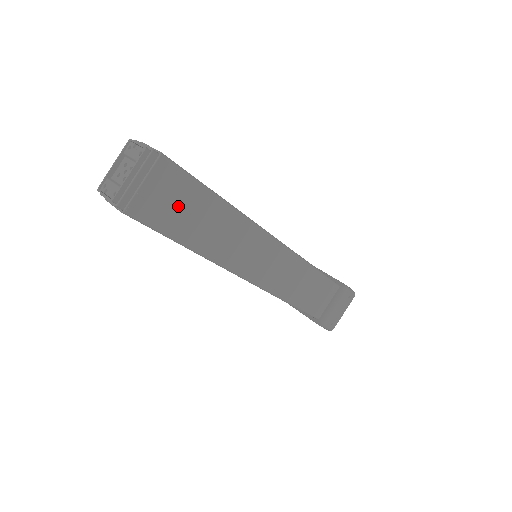
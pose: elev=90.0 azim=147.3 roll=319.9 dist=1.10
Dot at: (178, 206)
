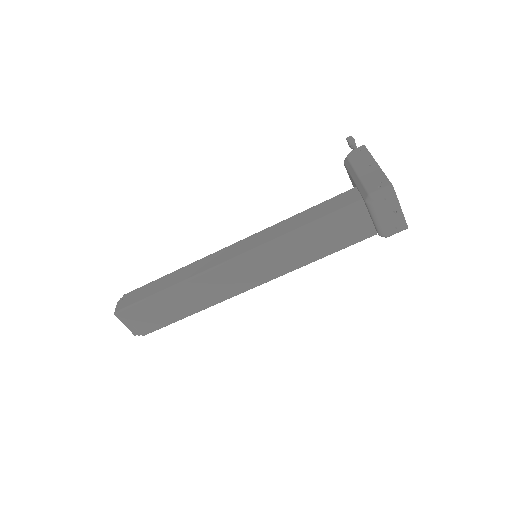
Dot at: (156, 313)
